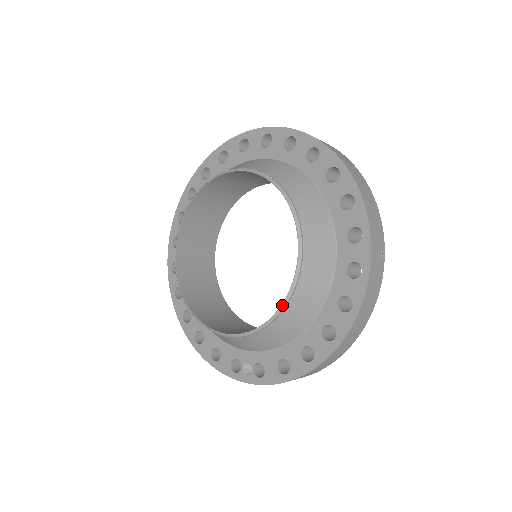
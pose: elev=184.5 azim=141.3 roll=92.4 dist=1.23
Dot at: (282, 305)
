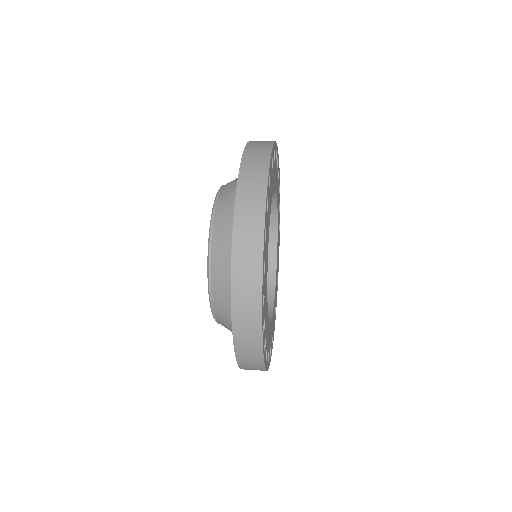
Dot at: occluded
